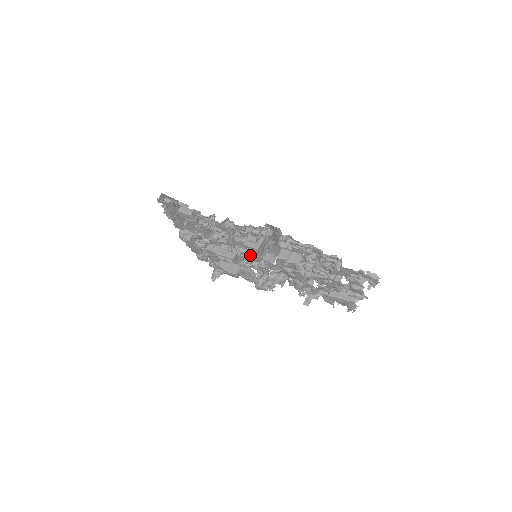
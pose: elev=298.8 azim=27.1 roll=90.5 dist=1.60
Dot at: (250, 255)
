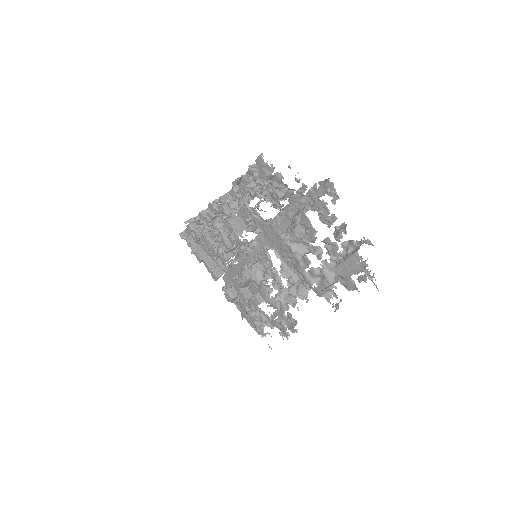
Dot at: (230, 235)
